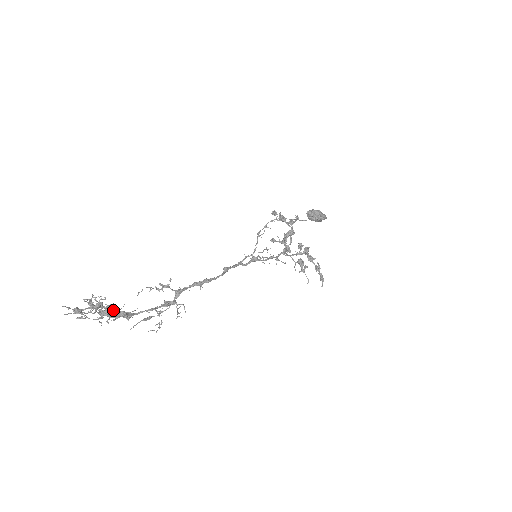
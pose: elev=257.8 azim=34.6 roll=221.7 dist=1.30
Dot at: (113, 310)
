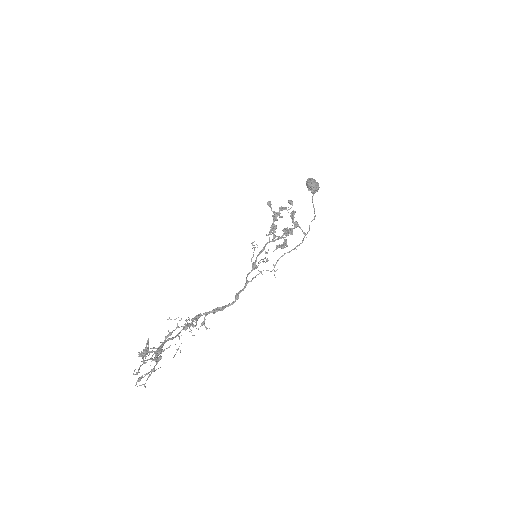
Dot at: (157, 357)
